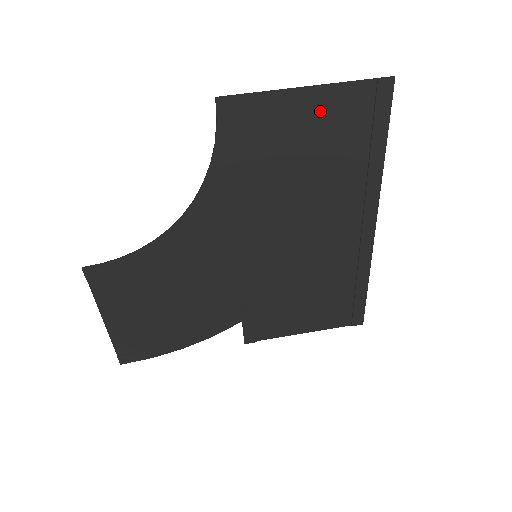
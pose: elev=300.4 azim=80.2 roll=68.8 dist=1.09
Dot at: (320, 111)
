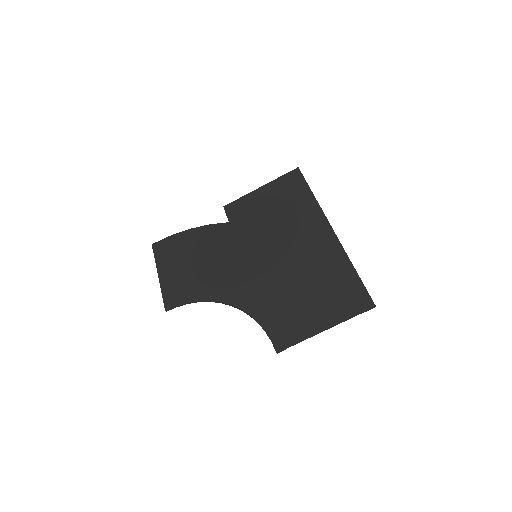
Dot at: (327, 314)
